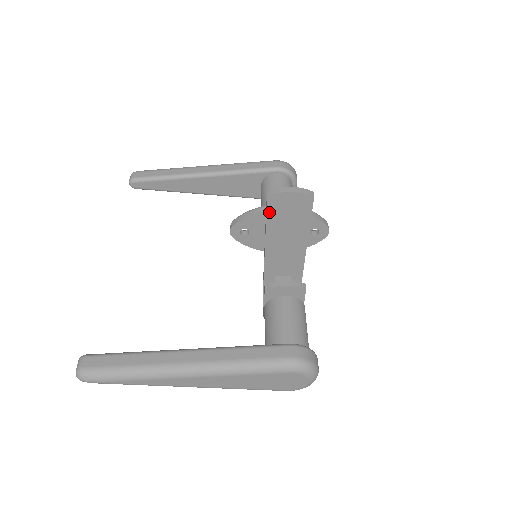
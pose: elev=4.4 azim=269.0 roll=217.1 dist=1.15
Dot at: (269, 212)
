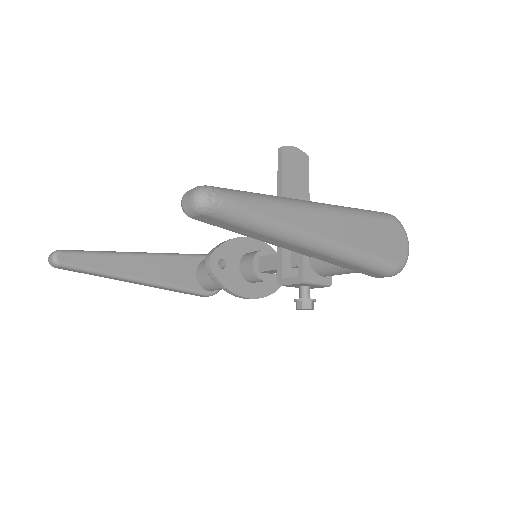
Dot at: (283, 164)
